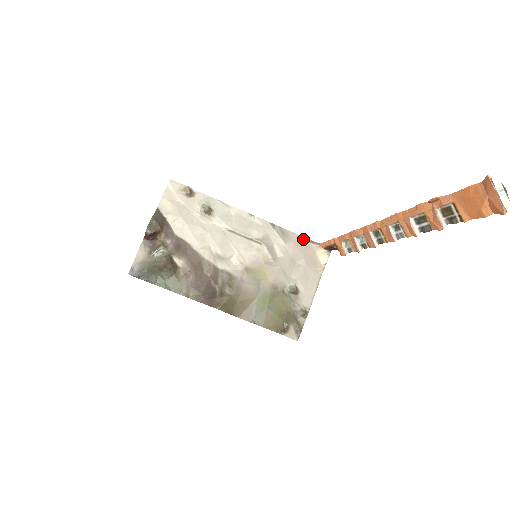
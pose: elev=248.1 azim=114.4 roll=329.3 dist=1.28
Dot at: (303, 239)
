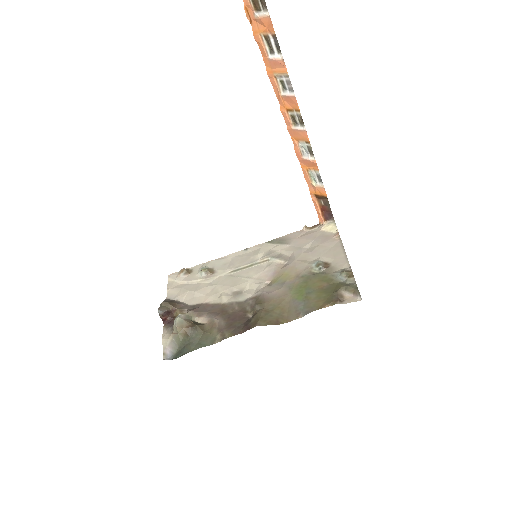
Dot at: (303, 231)
